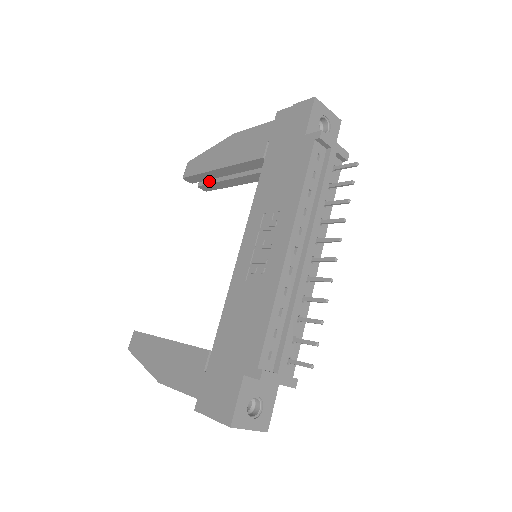
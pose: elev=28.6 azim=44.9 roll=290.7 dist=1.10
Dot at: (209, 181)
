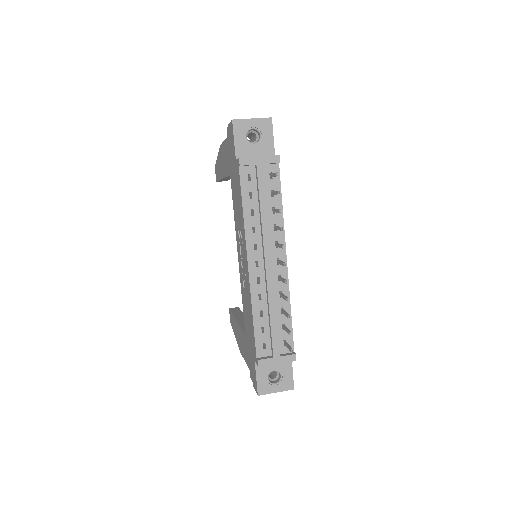
Dot at: occluded
